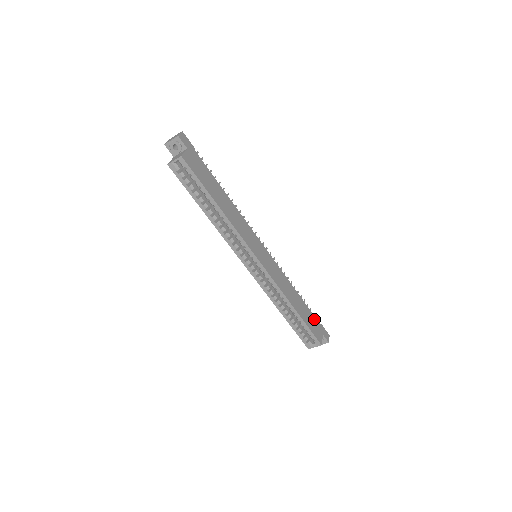
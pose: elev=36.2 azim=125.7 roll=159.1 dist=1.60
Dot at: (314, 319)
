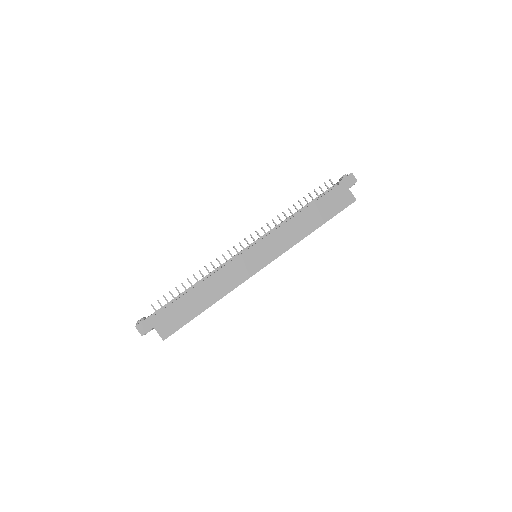
Dot at: (331, 195)
